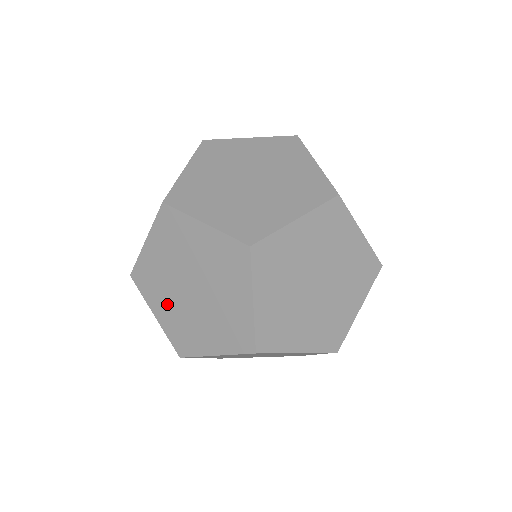
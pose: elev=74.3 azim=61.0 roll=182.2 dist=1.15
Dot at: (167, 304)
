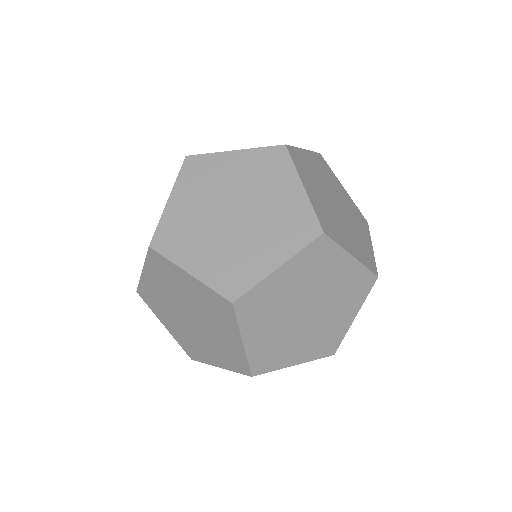
Dot at: (194, 202)
